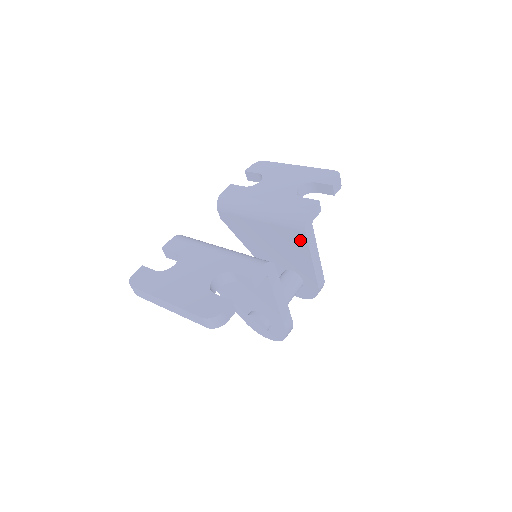
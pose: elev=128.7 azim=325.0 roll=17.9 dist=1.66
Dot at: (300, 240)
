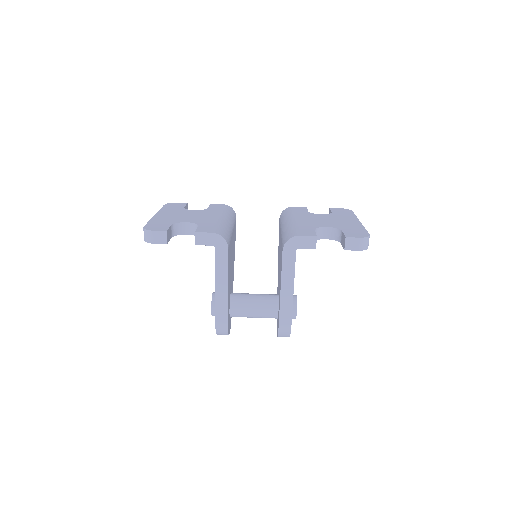
Dot at: occluded
